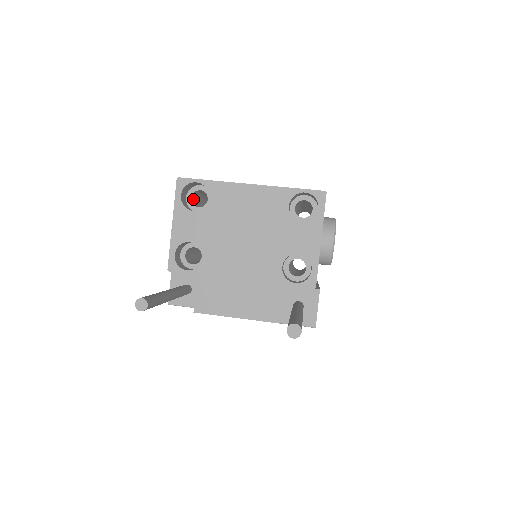
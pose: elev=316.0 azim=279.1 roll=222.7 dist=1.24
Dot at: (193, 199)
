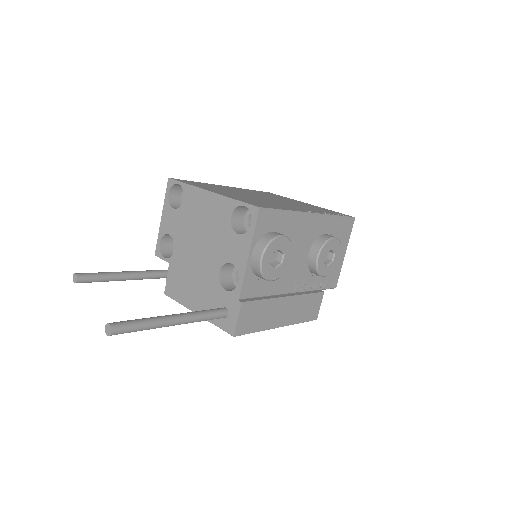
Dot at: occluded
